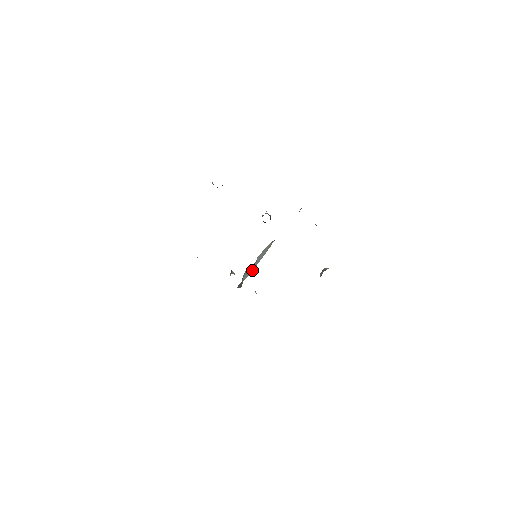
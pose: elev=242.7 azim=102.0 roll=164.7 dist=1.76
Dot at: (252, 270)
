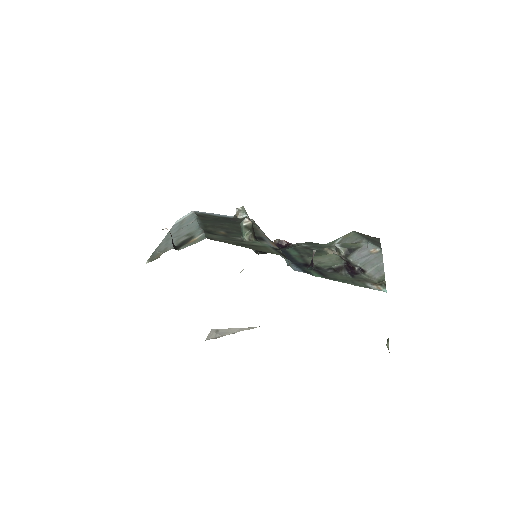
Dot at: occluded
